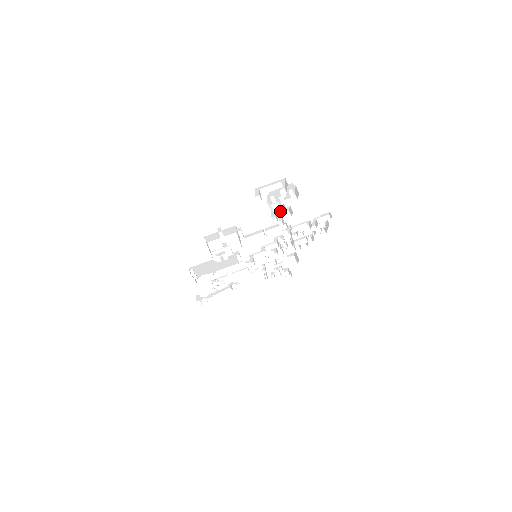
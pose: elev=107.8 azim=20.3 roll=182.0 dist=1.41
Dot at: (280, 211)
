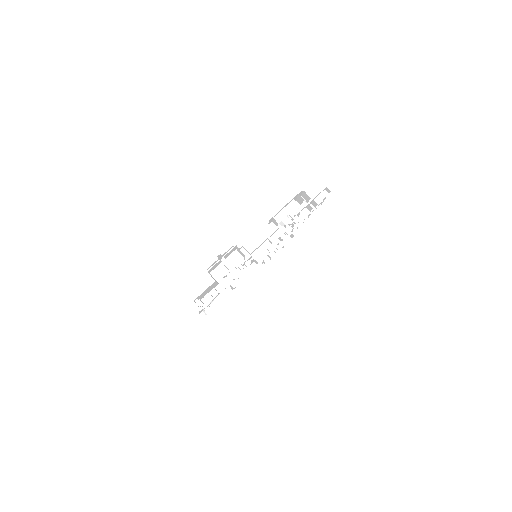
Dot at: occluded
